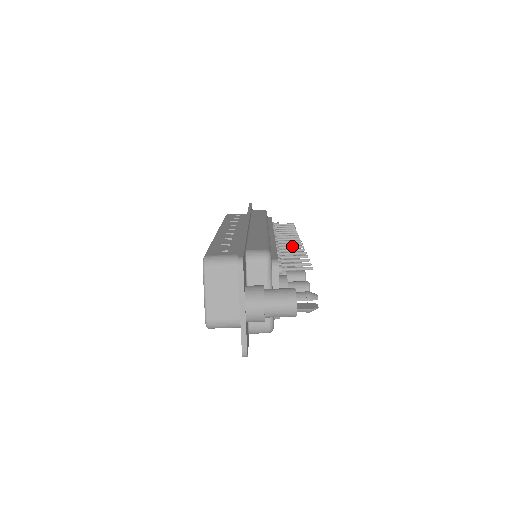
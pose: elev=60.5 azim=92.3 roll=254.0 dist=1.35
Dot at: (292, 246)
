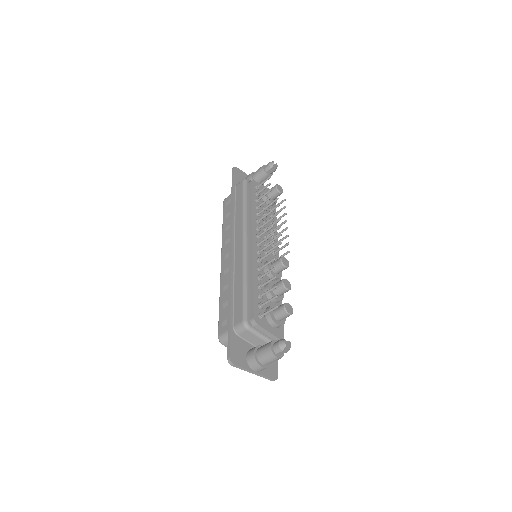
Dot at: (267, 254)
